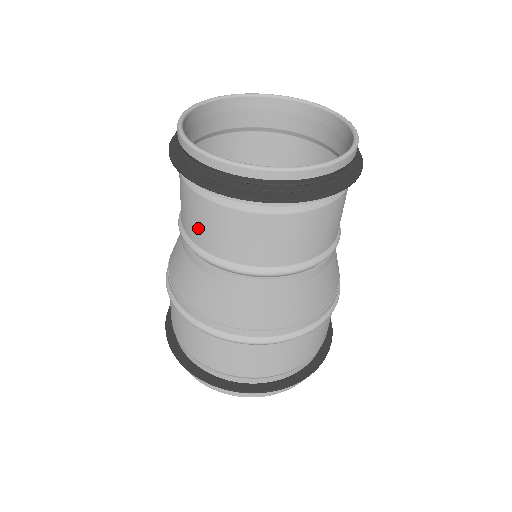
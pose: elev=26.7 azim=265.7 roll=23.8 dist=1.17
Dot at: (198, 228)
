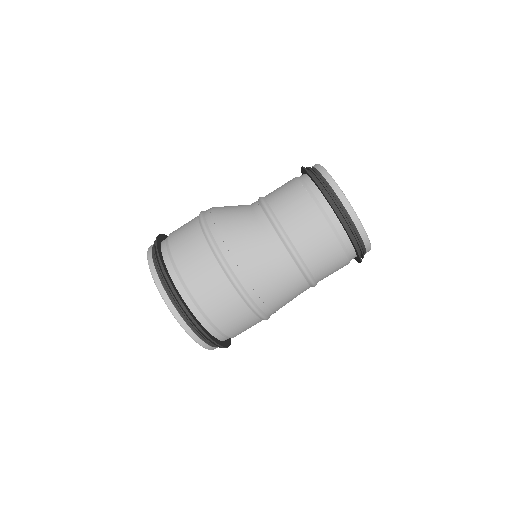
Dot at: (300, 227)
